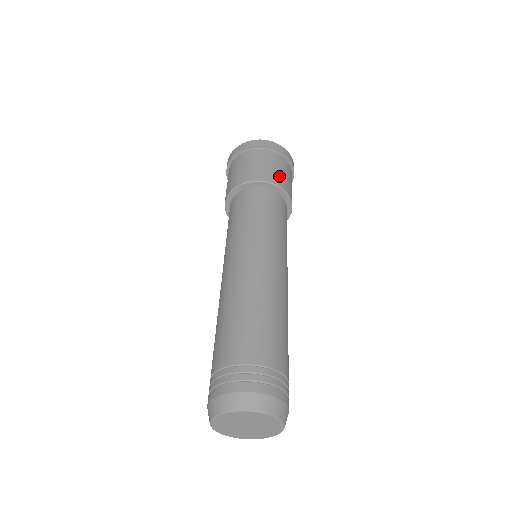
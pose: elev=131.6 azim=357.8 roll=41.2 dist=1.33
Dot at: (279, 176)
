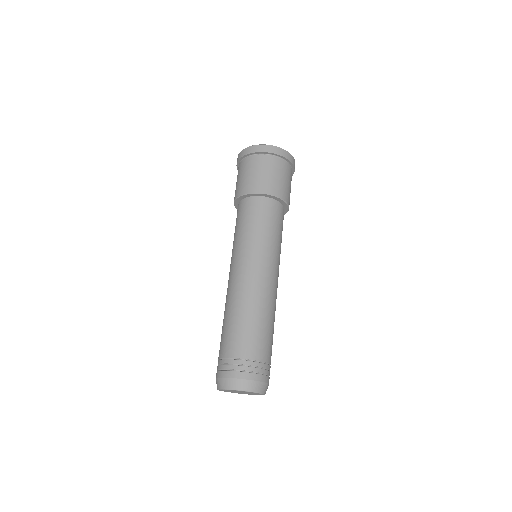
Dot at: (271, 182)
